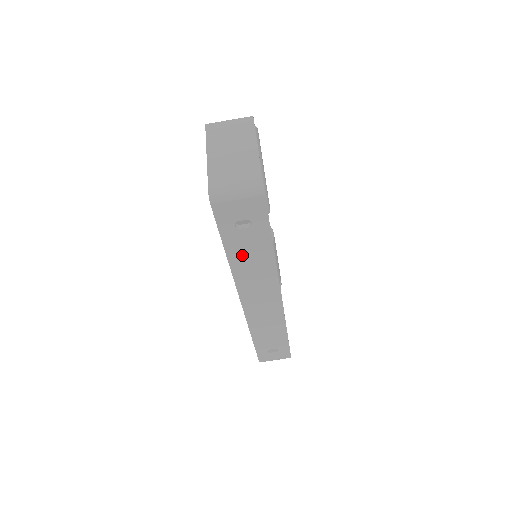
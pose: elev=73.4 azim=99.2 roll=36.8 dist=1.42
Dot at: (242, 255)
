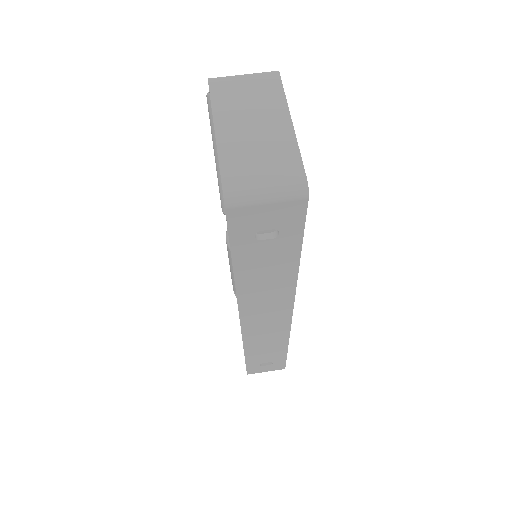
Dot at: (255, 271)
